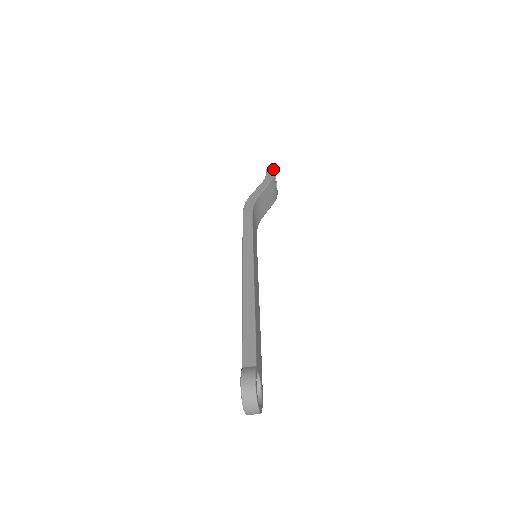
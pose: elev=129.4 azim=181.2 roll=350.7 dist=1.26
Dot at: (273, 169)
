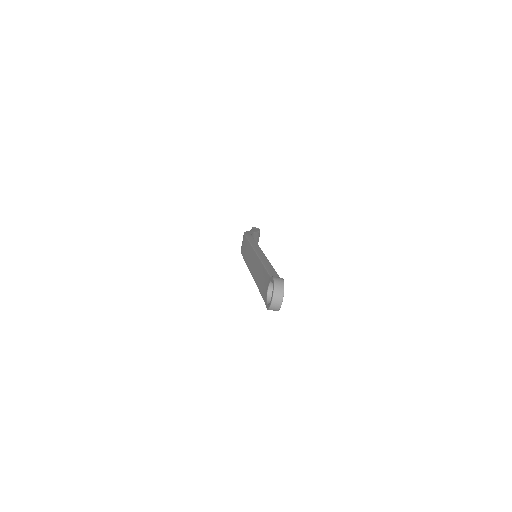
Dot at: occluded
